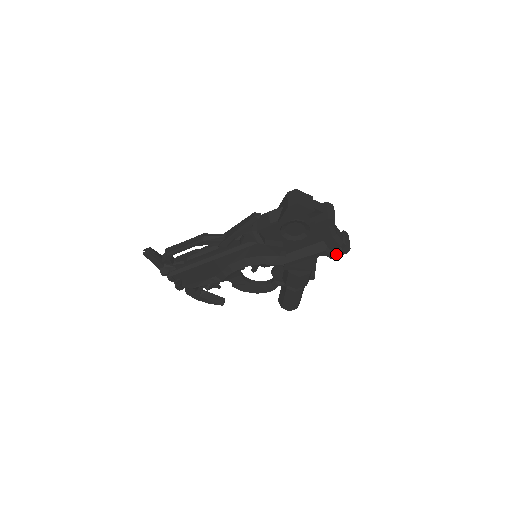
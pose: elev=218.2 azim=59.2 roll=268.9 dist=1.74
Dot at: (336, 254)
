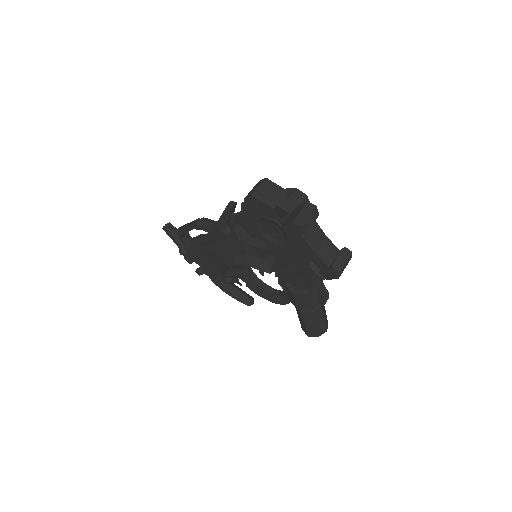
Dot at: (325, 276)
